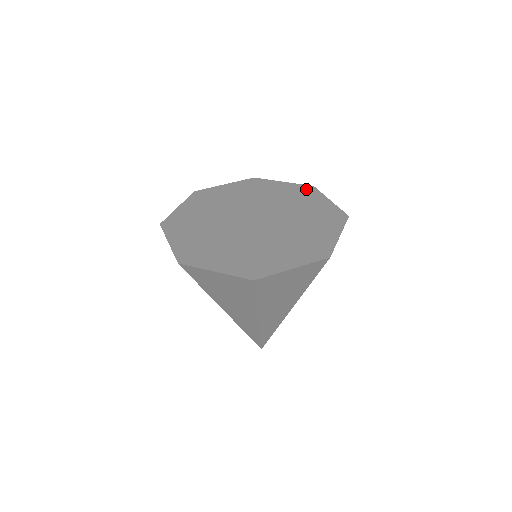
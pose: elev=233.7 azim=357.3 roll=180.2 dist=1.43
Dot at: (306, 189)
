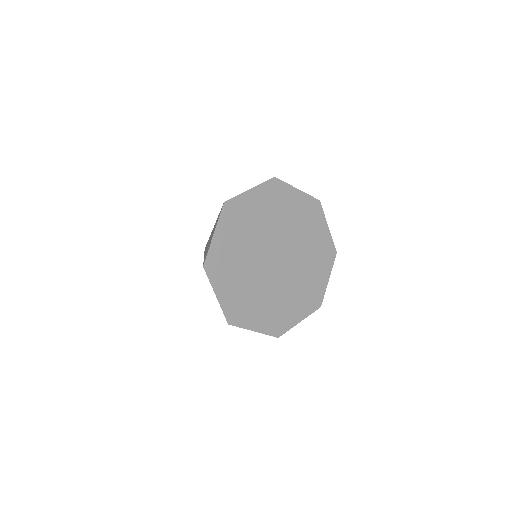
Dot at: (330, 252)
